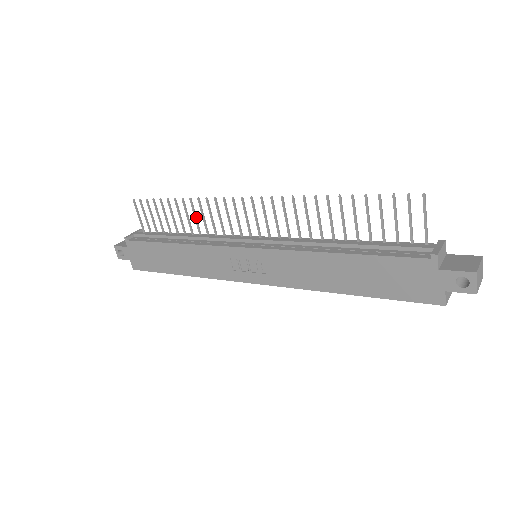
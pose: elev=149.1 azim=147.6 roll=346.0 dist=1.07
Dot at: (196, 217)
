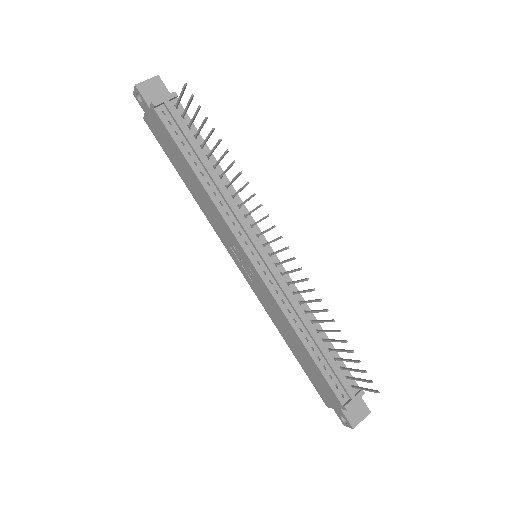
Dot at: (234, 180)
